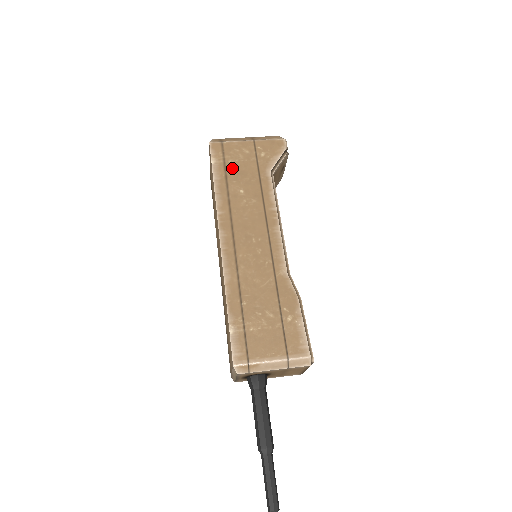
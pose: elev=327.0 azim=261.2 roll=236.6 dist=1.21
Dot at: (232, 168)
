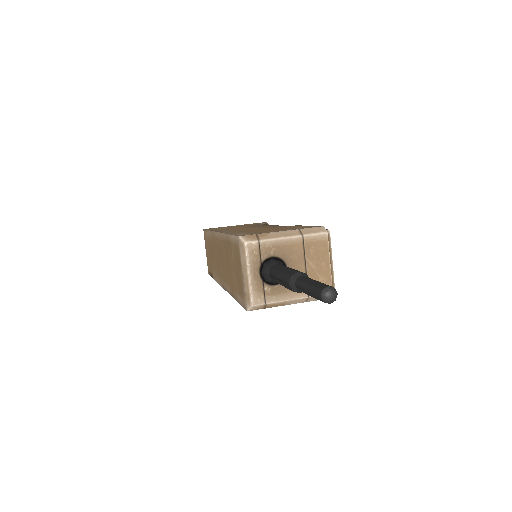
Dot at: occluded
